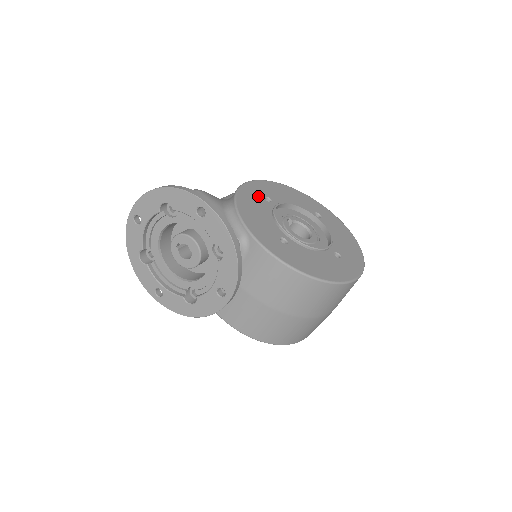
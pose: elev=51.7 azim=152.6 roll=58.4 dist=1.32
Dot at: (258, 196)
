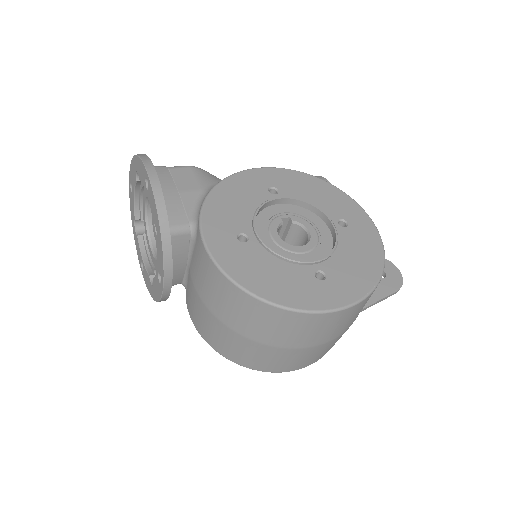
Dot at: (260, 184)
